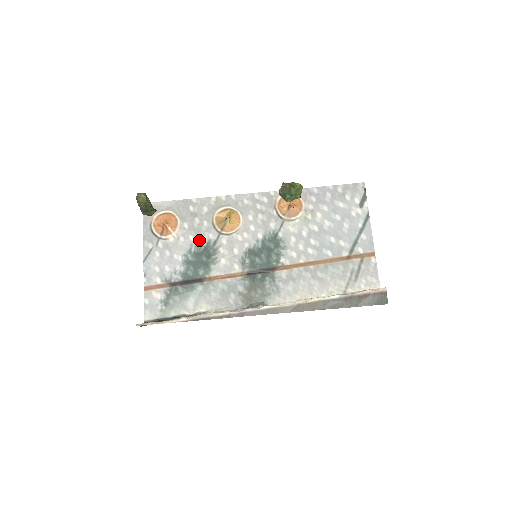
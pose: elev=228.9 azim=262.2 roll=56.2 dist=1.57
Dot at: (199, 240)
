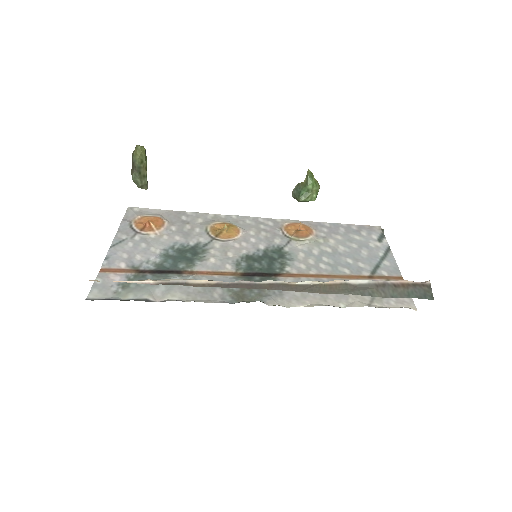
Dot at: (186, 240)
